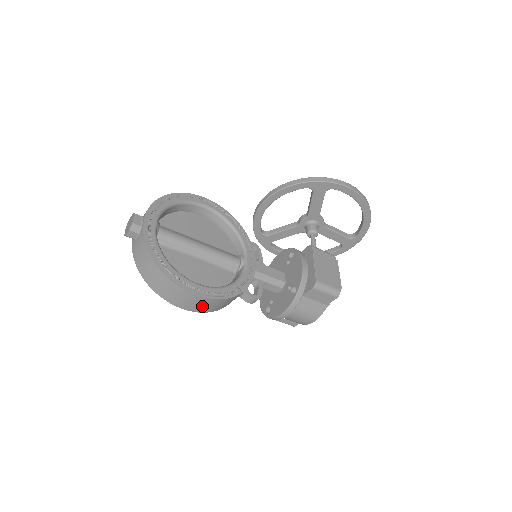
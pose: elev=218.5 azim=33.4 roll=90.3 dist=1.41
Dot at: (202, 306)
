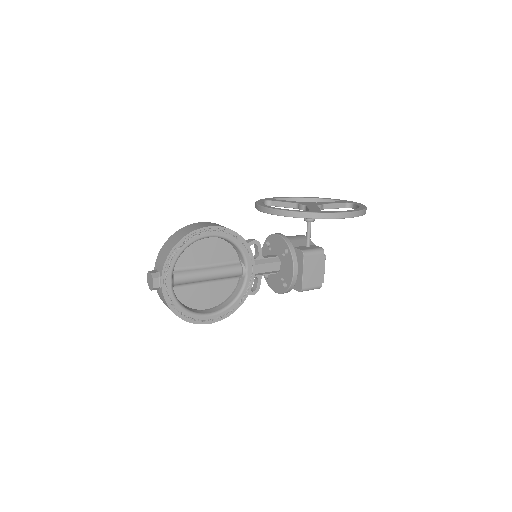
Dot at: occluded
